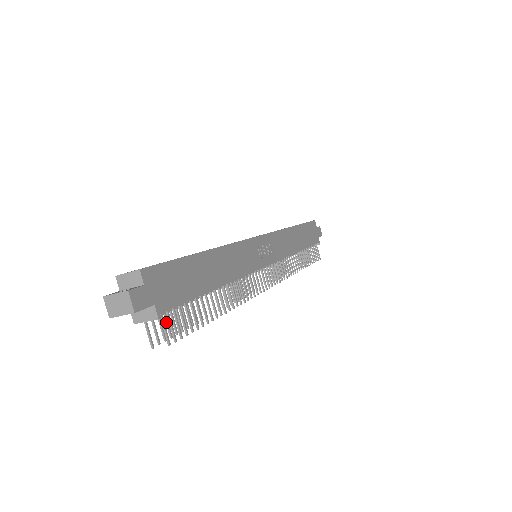
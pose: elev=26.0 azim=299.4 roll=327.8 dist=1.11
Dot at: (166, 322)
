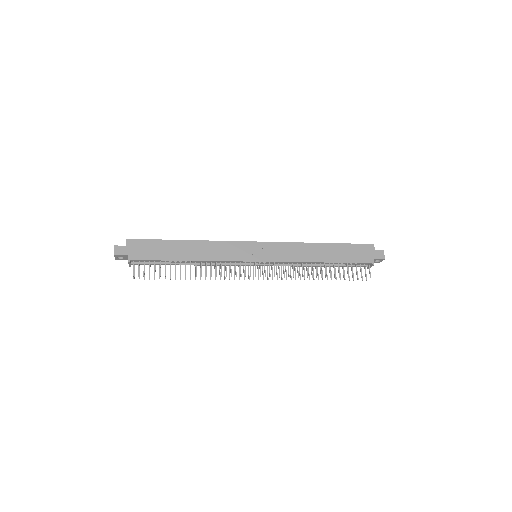
Dot at: occluded
